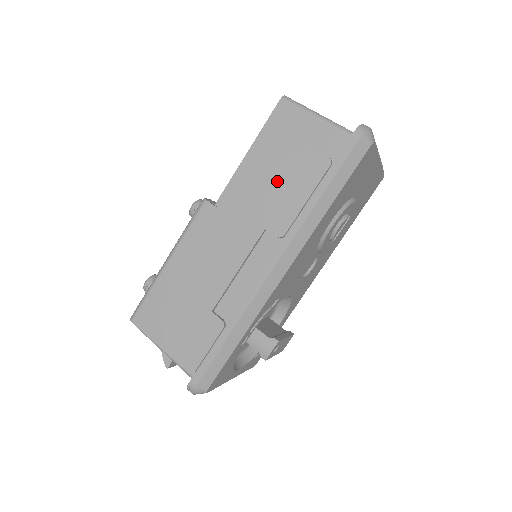
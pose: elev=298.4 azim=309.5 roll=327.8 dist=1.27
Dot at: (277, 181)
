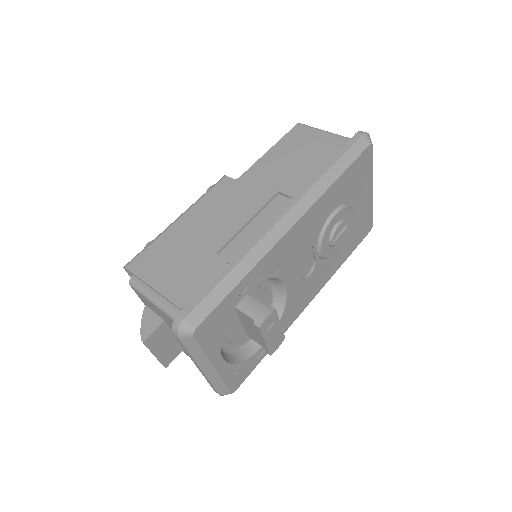
Dot at: (292, 162)
